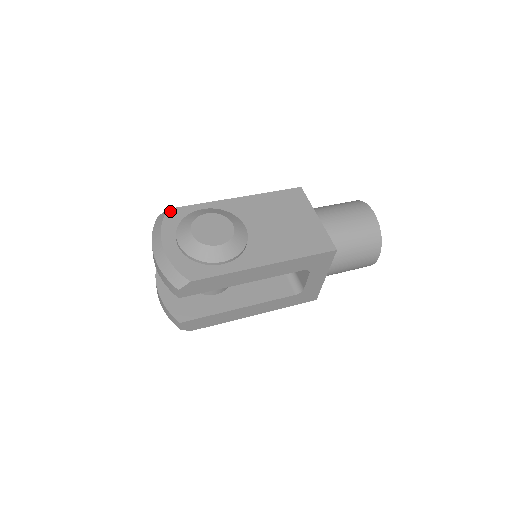
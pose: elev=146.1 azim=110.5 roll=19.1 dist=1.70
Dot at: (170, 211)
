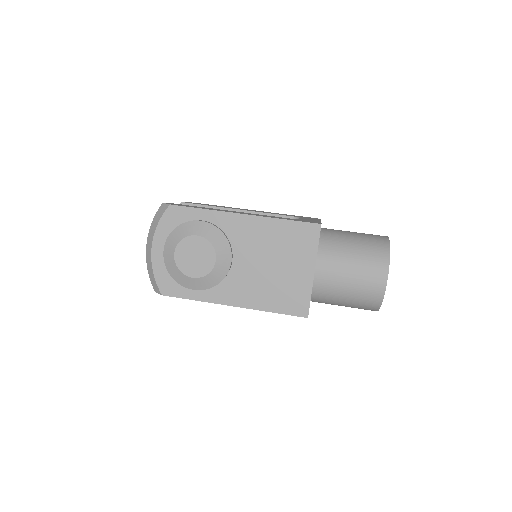
Dot at: (171, 208)
